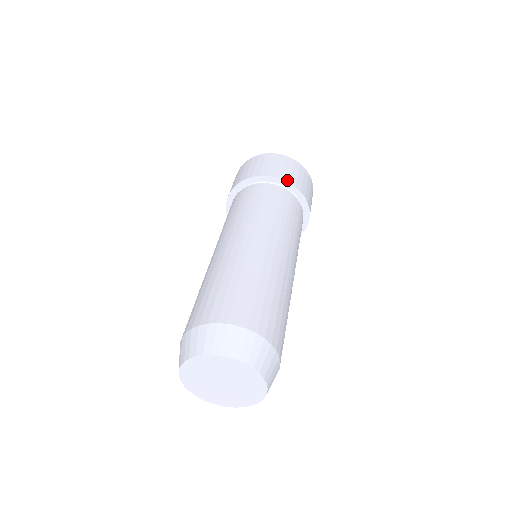
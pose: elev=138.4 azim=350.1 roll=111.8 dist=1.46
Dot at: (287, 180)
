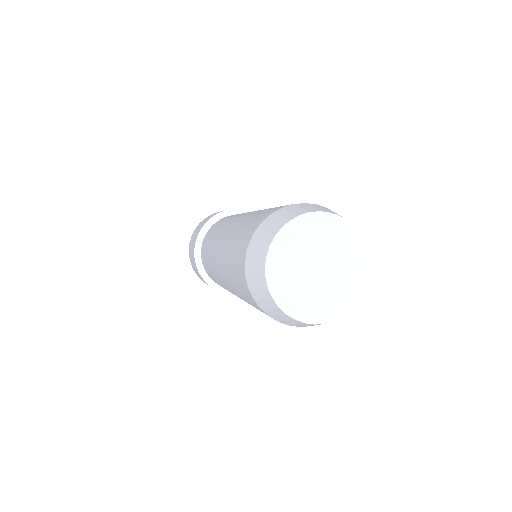
Dot at: occluded
